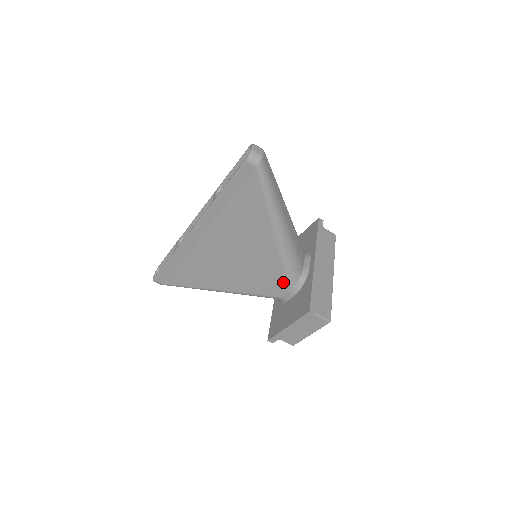
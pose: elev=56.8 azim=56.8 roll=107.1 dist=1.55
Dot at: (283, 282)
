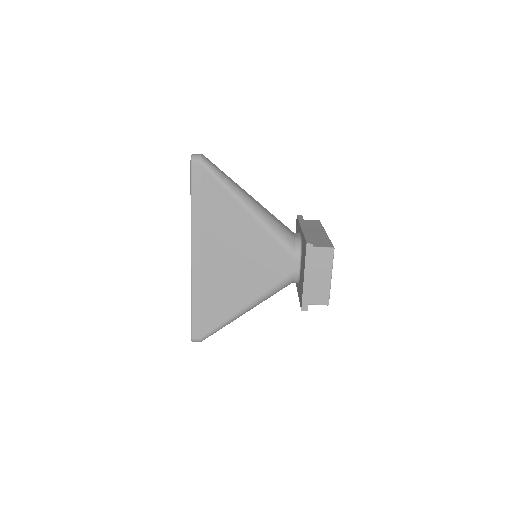
Dot at: (284, 254)
